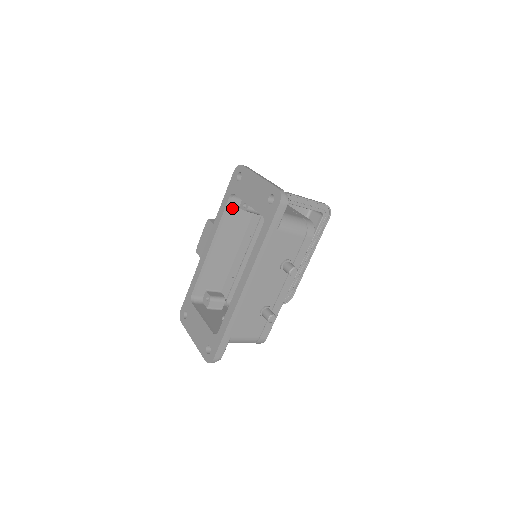
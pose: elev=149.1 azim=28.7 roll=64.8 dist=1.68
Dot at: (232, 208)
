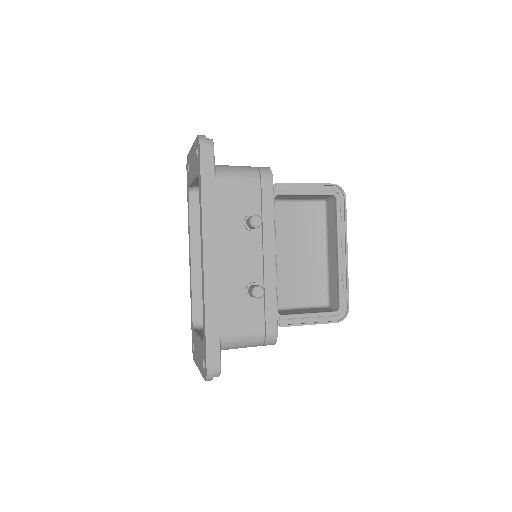
Dot at: (198, 206)
